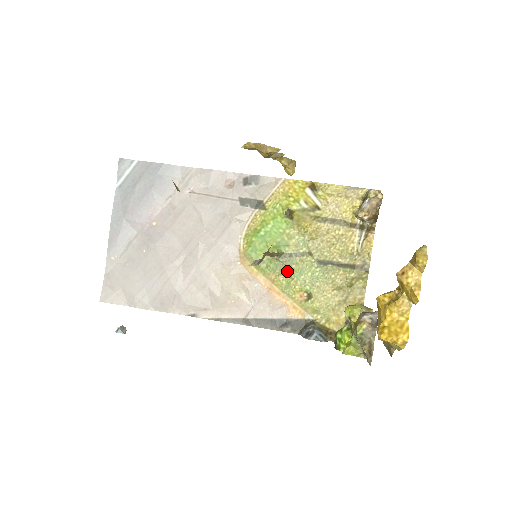
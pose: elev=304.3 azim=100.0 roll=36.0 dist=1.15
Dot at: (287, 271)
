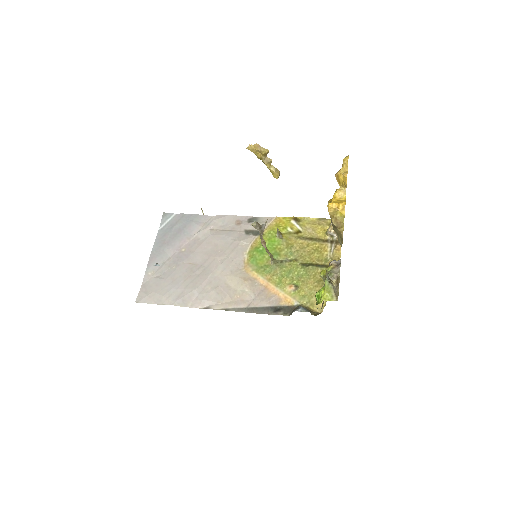
Dot at: (279, 272)
